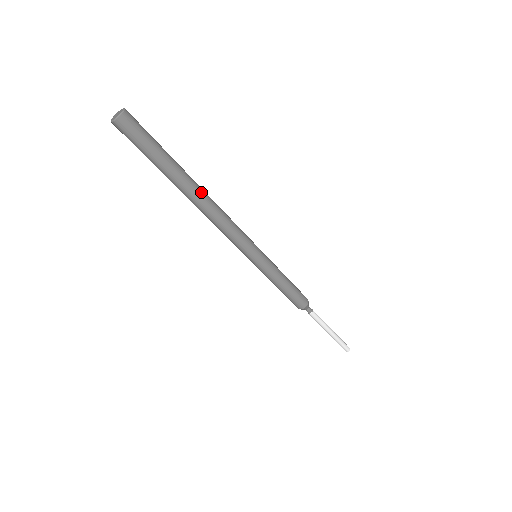
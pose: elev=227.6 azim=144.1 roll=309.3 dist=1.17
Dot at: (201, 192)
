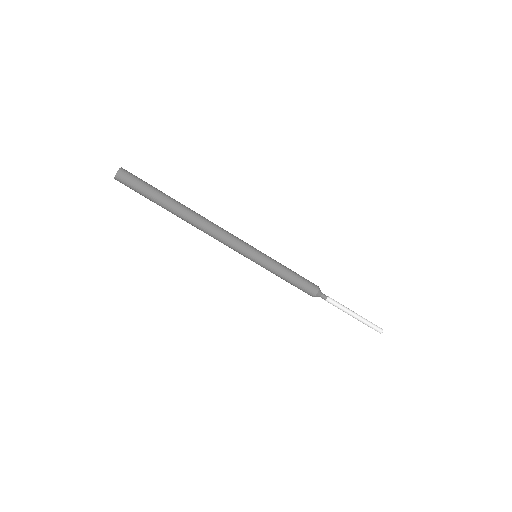
Dot at: (193, 211)
